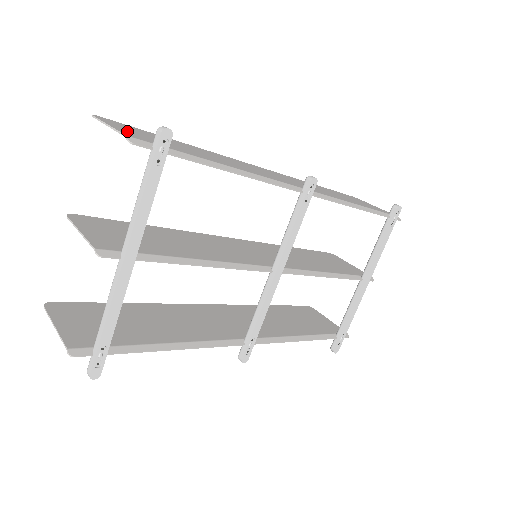
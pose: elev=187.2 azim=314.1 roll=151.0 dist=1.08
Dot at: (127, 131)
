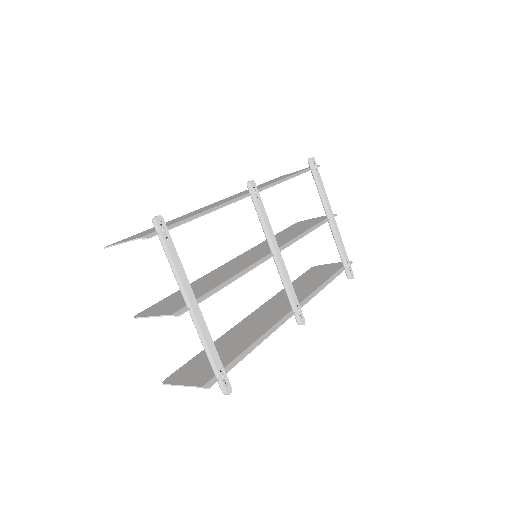
Dot at: occluded
